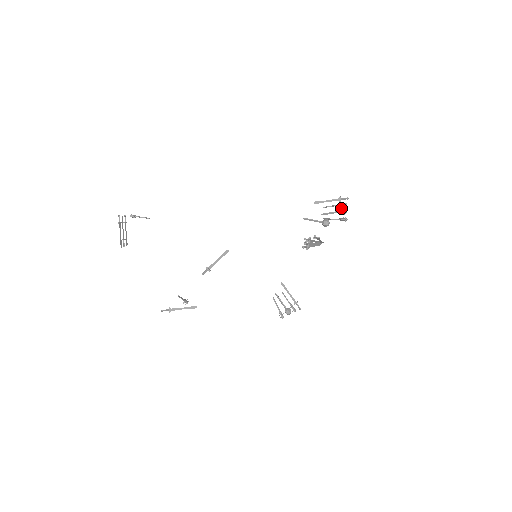
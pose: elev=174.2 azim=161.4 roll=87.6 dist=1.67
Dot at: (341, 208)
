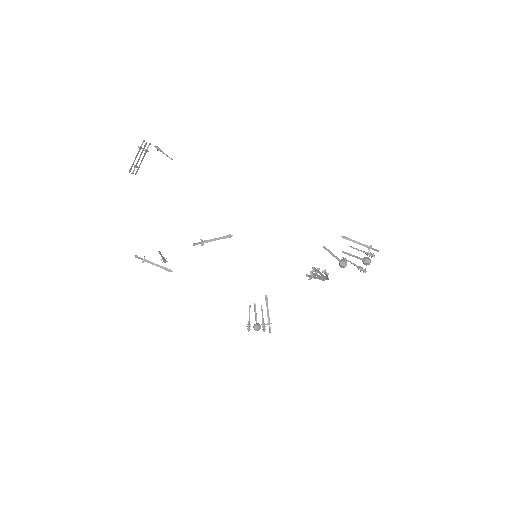
Dot at: (366, 257)
